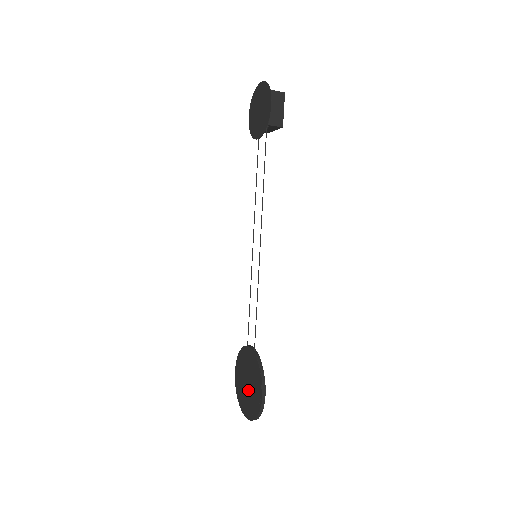
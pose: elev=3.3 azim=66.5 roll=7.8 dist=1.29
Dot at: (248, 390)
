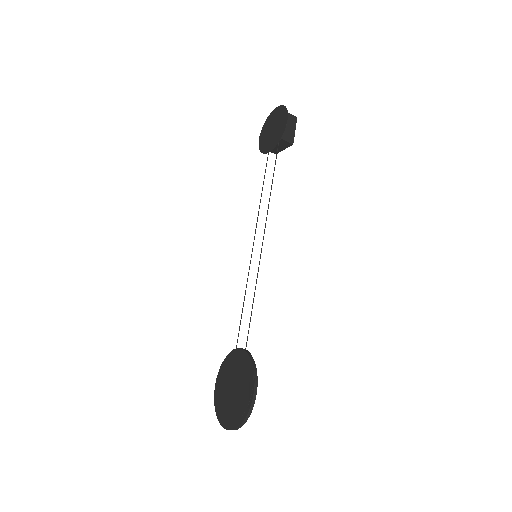
Dot at: (233, 396)
